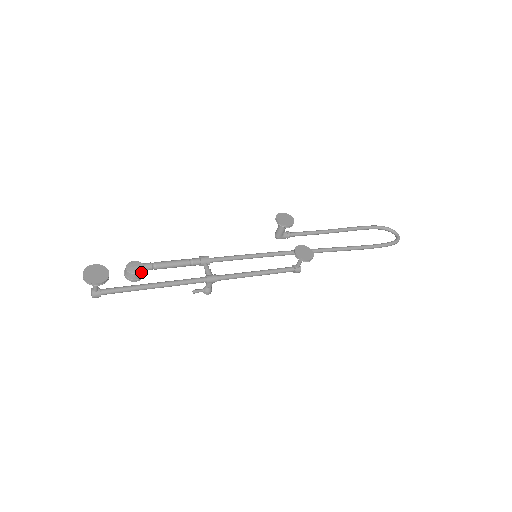
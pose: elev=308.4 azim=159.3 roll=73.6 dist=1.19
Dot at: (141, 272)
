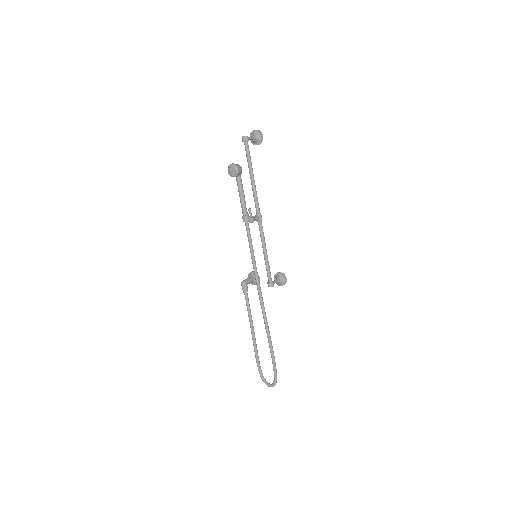
Dot at: (241, 173)
